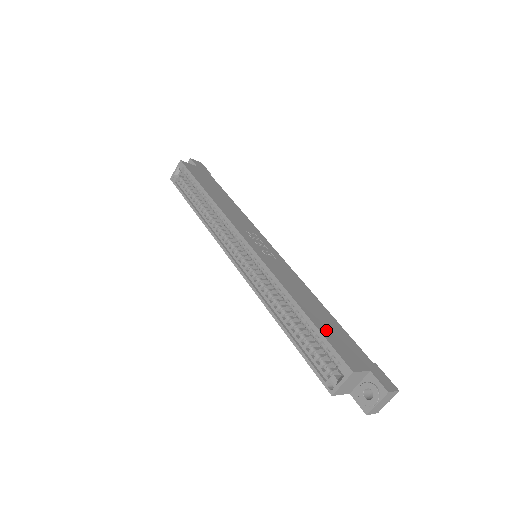
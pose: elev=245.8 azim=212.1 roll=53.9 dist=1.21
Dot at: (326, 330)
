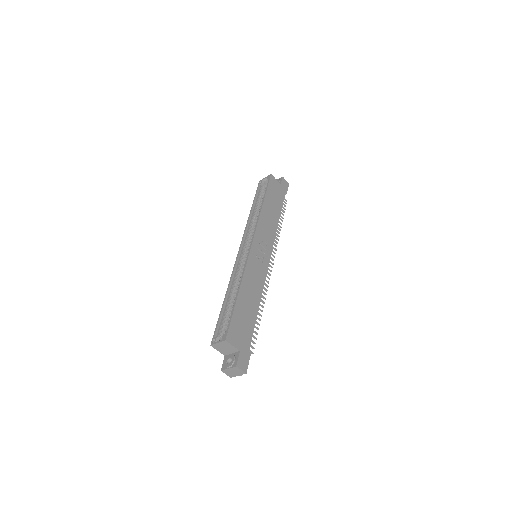
Dot at: (239, 315)
